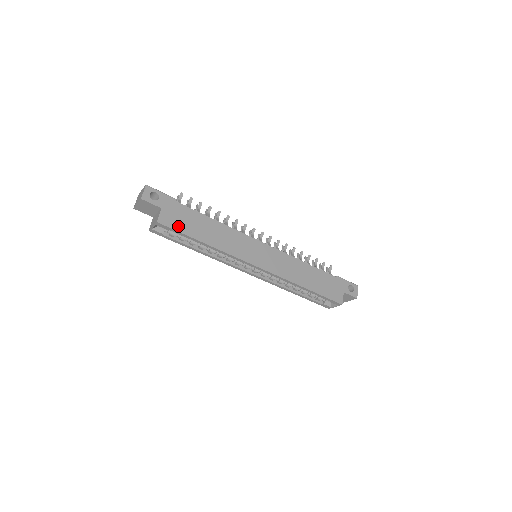
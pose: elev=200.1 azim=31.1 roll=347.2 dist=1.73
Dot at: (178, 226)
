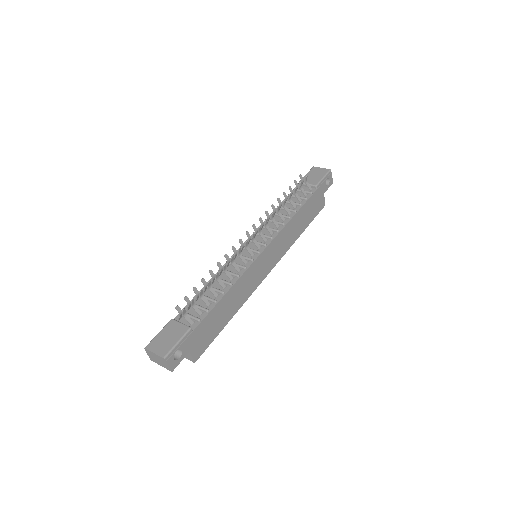
Dot at: (208, 341)
